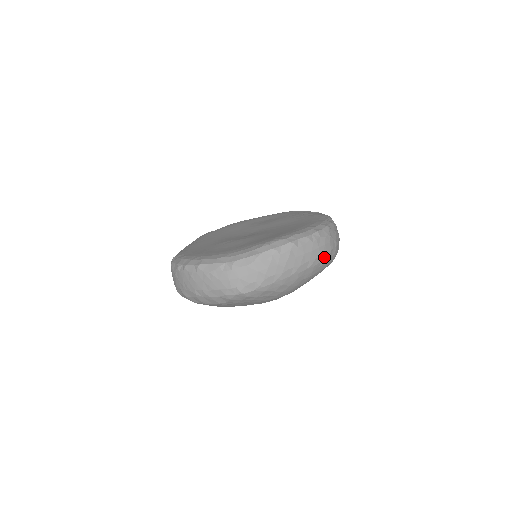
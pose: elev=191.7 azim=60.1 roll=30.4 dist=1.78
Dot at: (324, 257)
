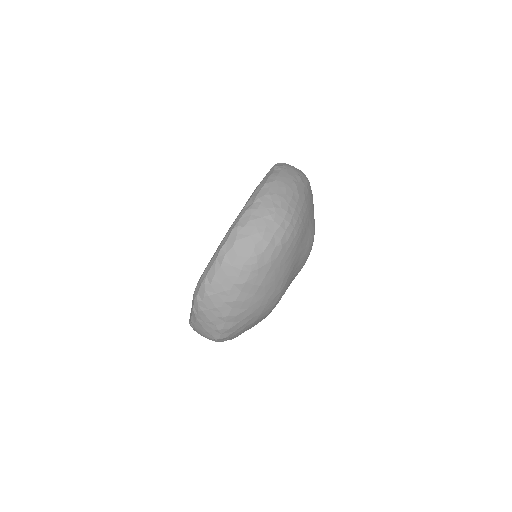
Dot at: (249, 265)
